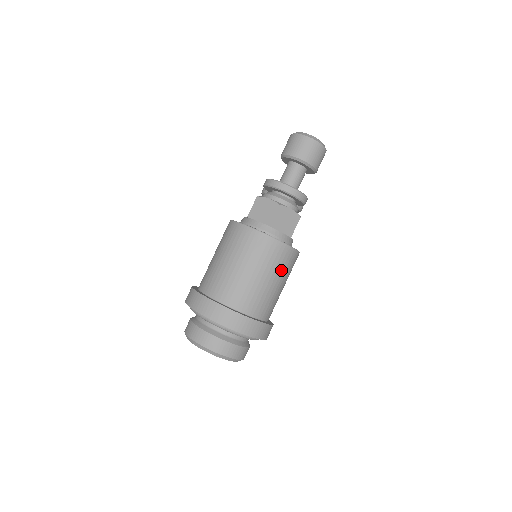
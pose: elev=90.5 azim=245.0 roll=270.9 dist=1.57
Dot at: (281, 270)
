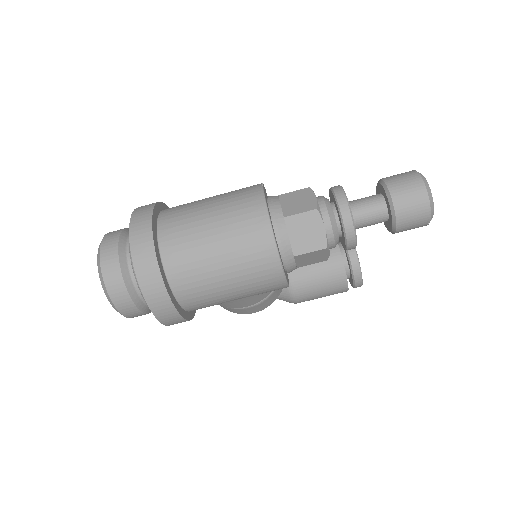
Dot at: (244, 268)
